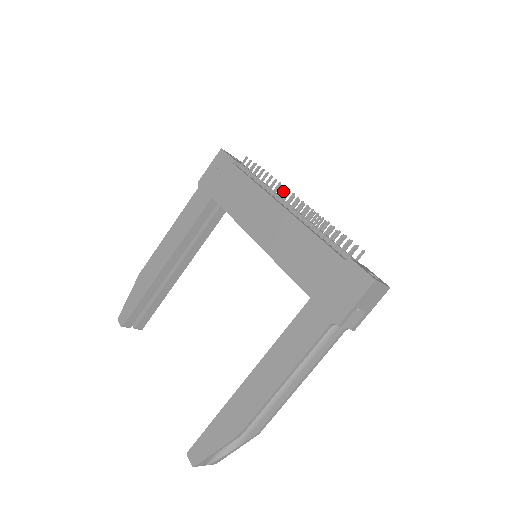
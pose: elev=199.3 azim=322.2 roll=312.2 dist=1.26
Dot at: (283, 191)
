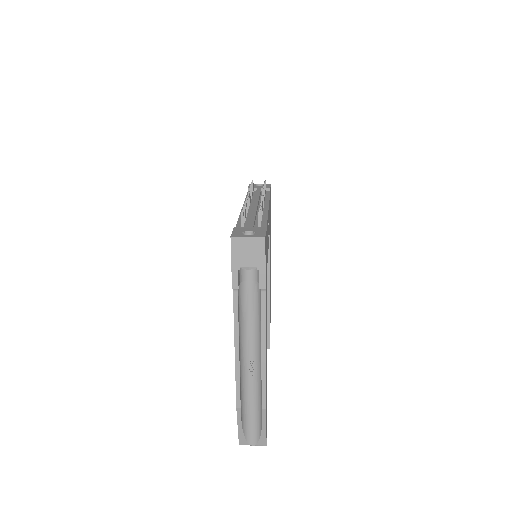
Dot at: occluded
